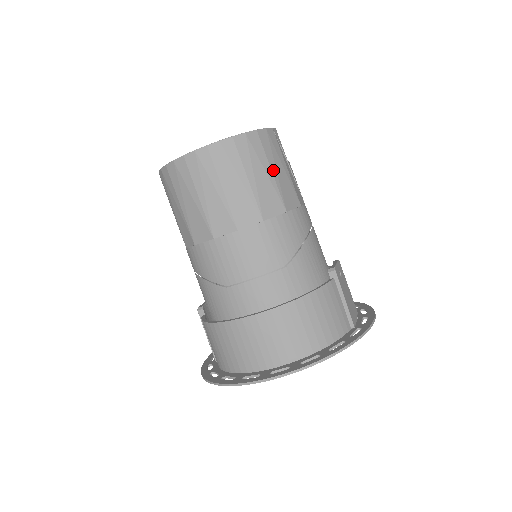
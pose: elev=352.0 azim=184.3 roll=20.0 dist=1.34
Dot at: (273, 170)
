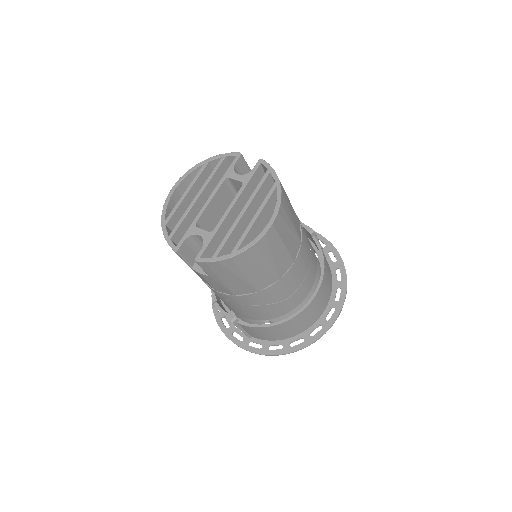
Dot at: (289, 200)
